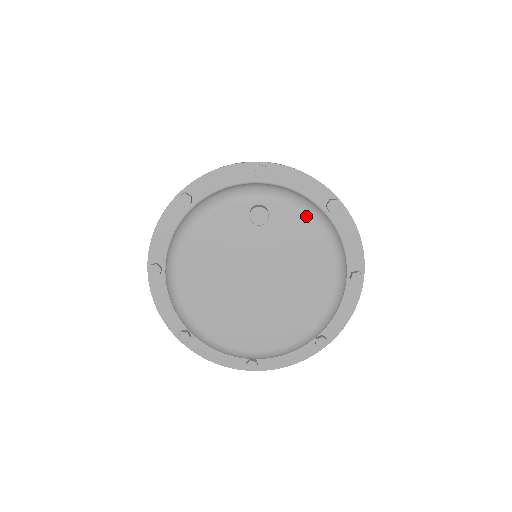
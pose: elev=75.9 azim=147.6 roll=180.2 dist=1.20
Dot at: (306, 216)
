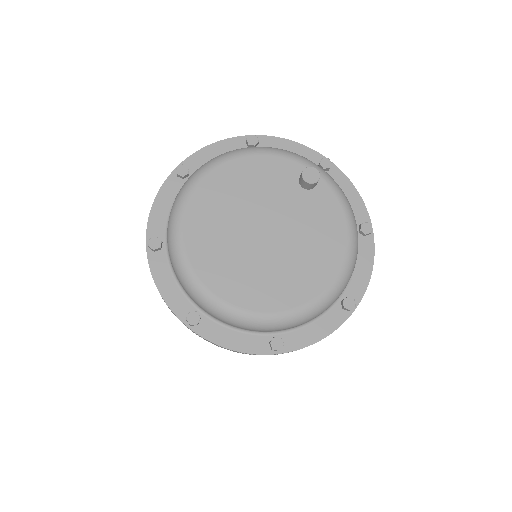
Dot at: (344, 210)
